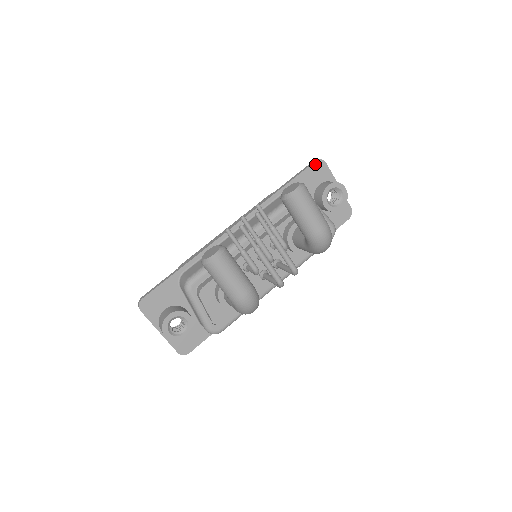
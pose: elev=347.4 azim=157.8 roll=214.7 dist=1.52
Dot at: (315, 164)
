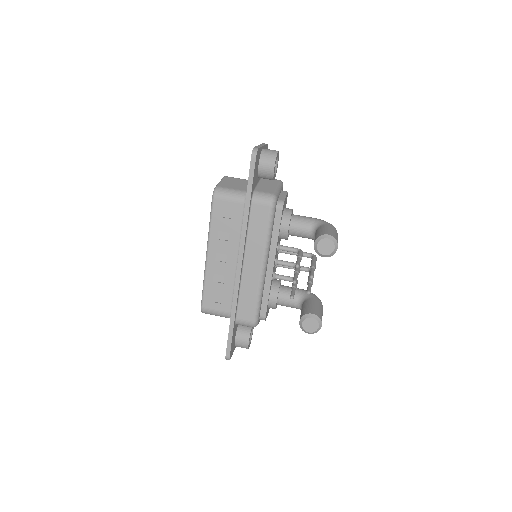
Dot at: (256, 161)
